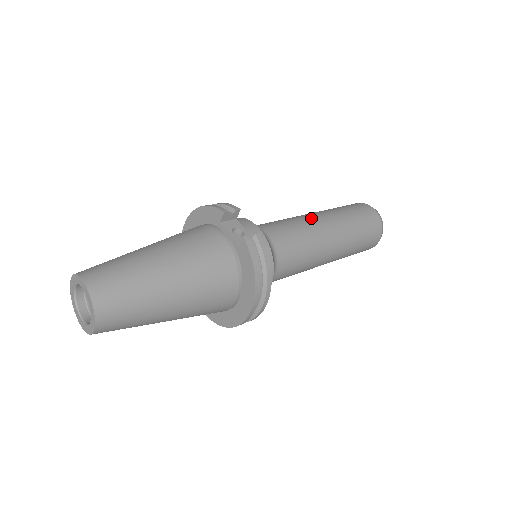
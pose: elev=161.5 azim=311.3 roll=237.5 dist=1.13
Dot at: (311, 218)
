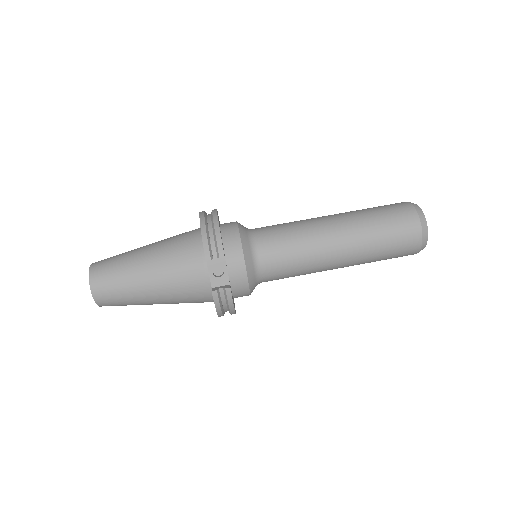
Dot at: (324, 241)
